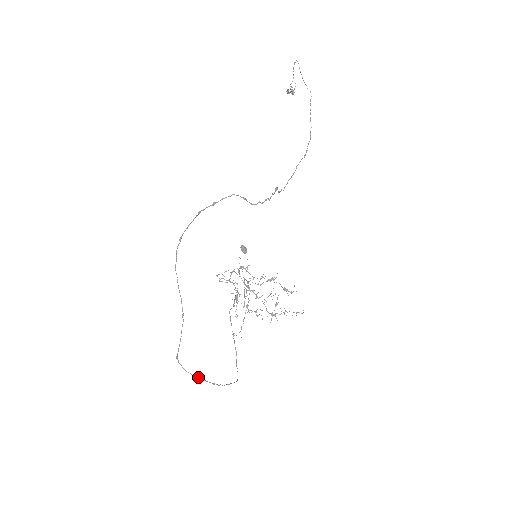
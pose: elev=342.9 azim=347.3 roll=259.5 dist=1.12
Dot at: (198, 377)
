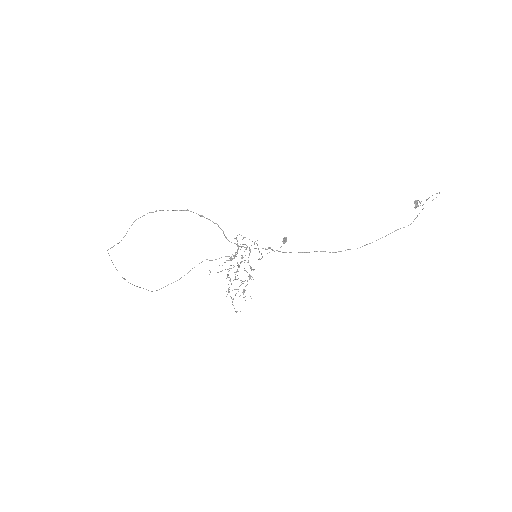
Dot at: occluded
